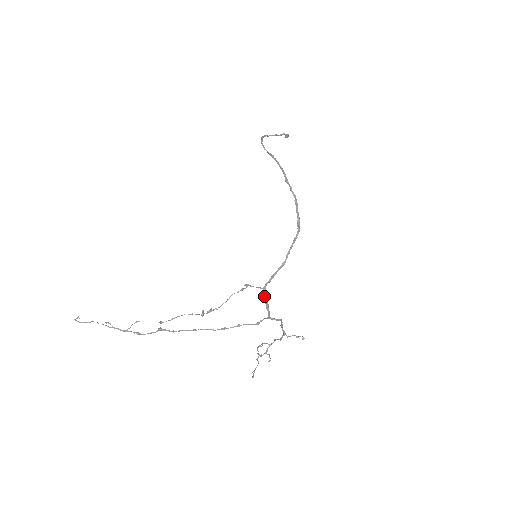
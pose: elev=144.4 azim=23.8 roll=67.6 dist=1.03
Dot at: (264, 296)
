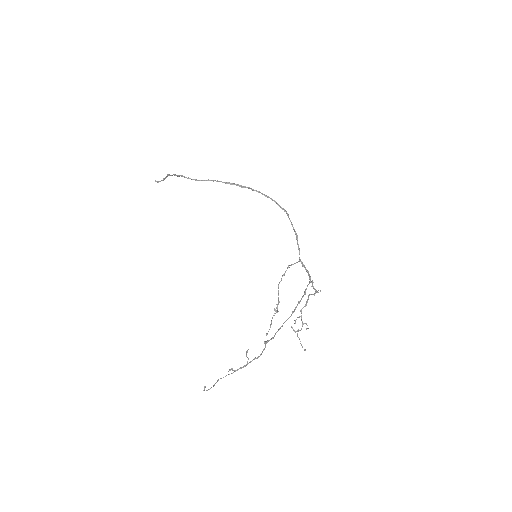
Dot at: (303, 266)
